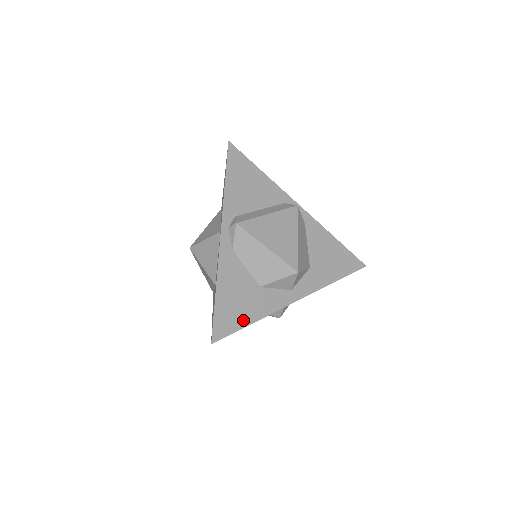
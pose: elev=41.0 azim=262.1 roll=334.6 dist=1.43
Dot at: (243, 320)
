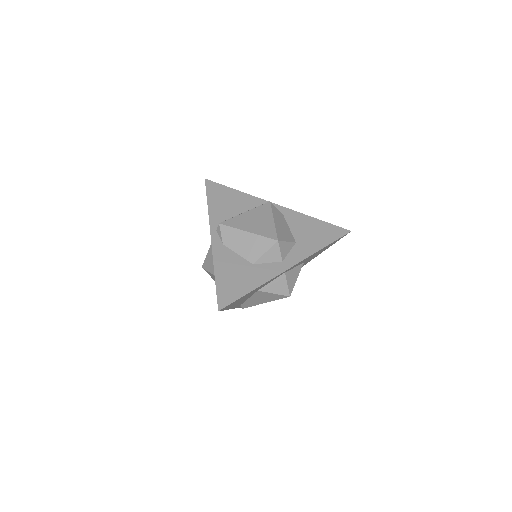
Dot at: (243, 290)
